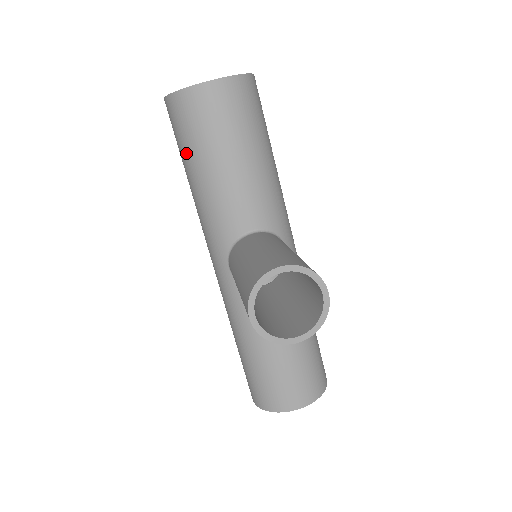
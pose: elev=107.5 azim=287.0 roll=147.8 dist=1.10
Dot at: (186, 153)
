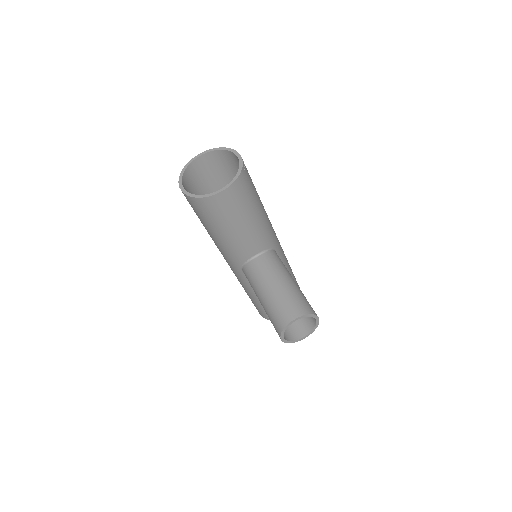
Dot at: (206, 223)
